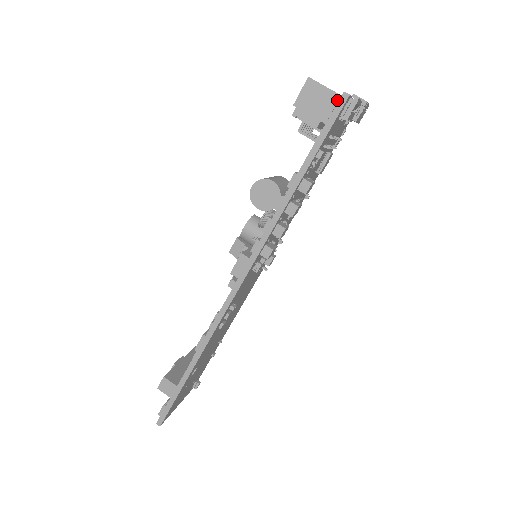
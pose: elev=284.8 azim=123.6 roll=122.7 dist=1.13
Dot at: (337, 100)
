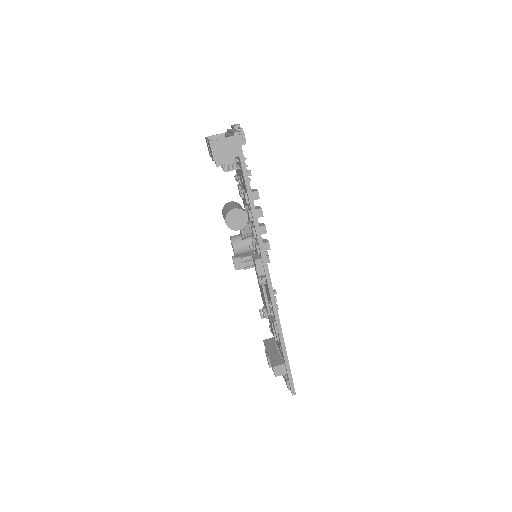
Dot at: (234, 140)
